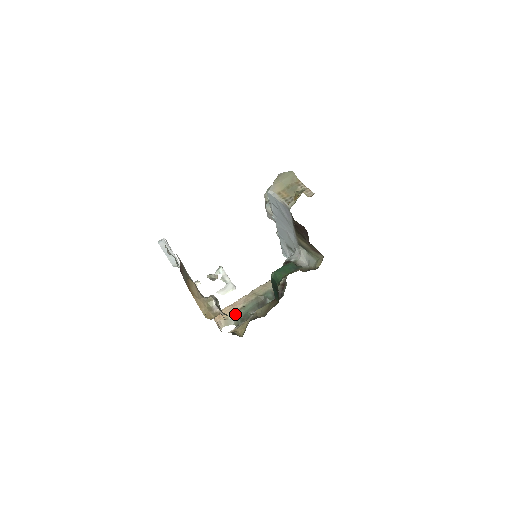
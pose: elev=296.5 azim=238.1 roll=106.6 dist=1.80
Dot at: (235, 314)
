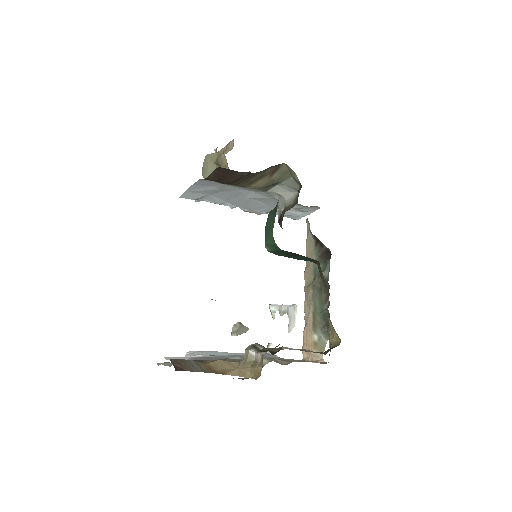
Dot at: (315, 329)
